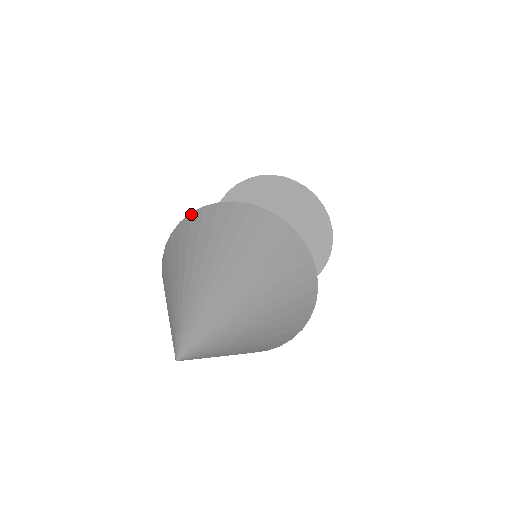
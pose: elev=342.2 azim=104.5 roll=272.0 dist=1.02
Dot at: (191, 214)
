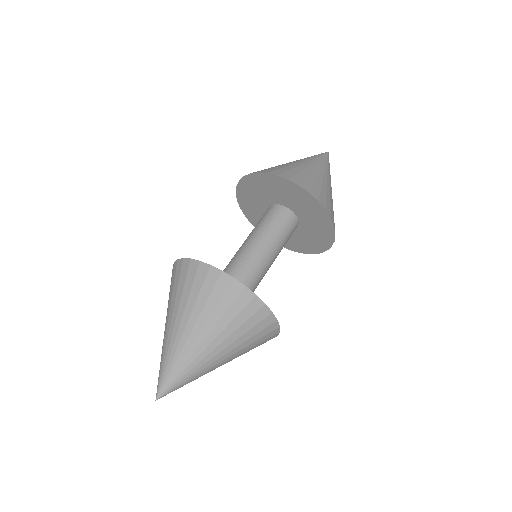
Dot at: (174, 264)
